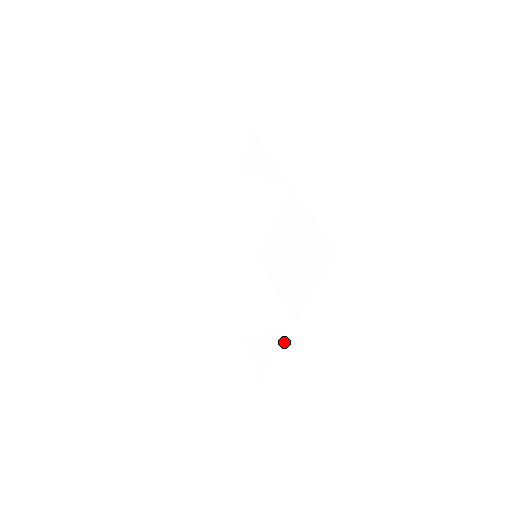
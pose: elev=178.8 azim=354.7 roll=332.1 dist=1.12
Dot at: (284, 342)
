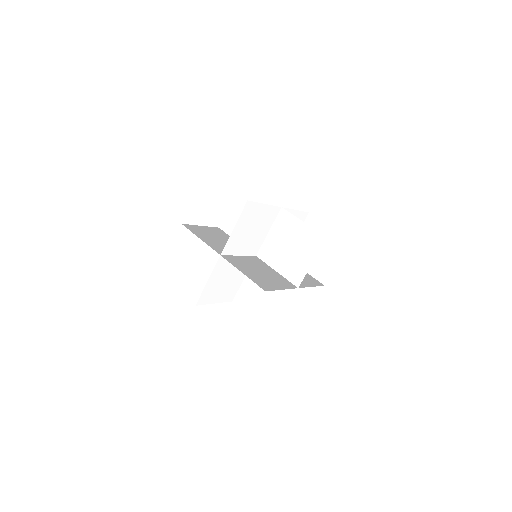
Dot at: occluded
